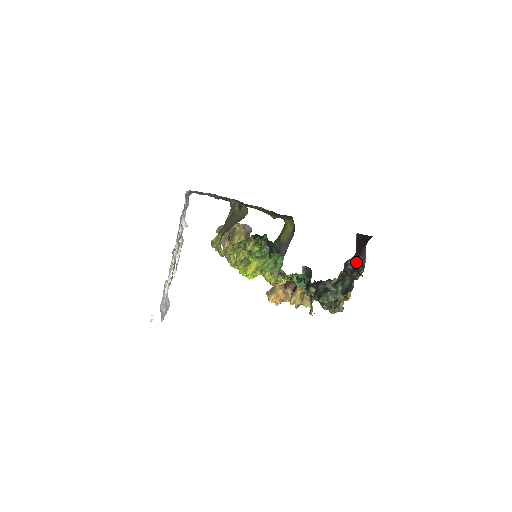
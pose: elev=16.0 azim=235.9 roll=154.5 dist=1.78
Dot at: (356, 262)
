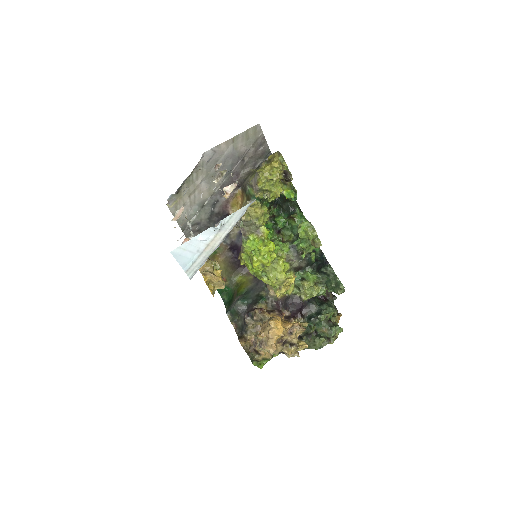
Dot at: occluded
